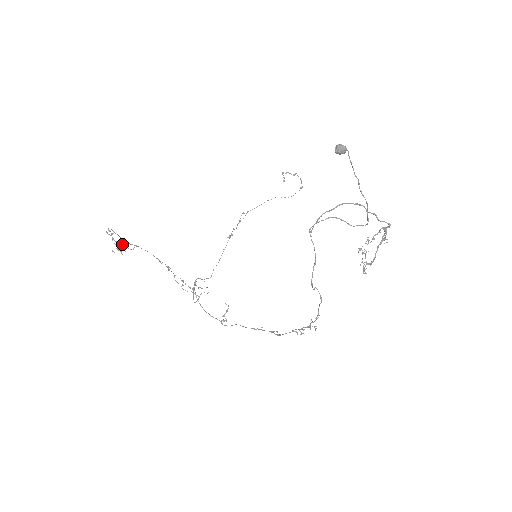
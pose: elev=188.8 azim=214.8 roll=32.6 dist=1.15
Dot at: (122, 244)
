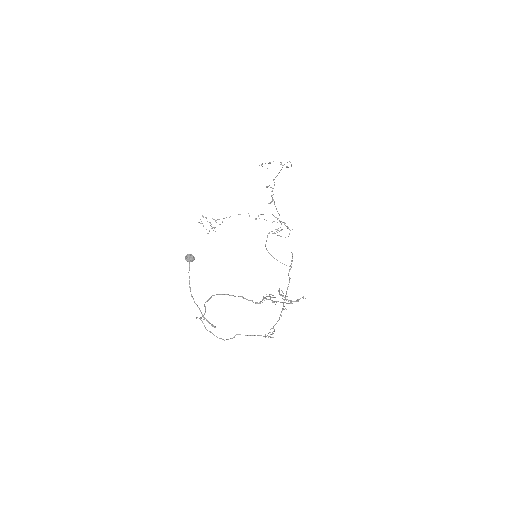
Dot at: (211, 226)
